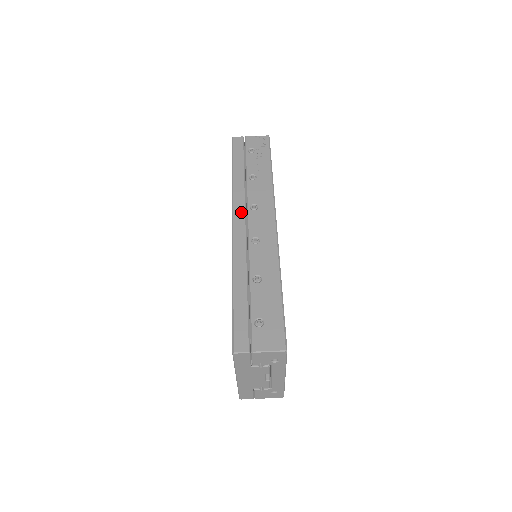
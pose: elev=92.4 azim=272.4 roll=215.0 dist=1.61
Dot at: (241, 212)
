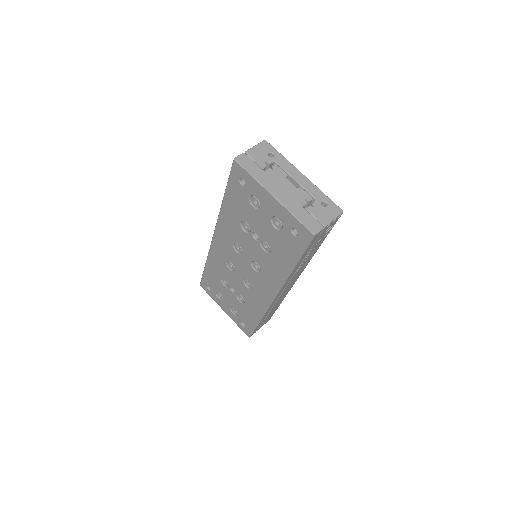
Dot at: occluded
